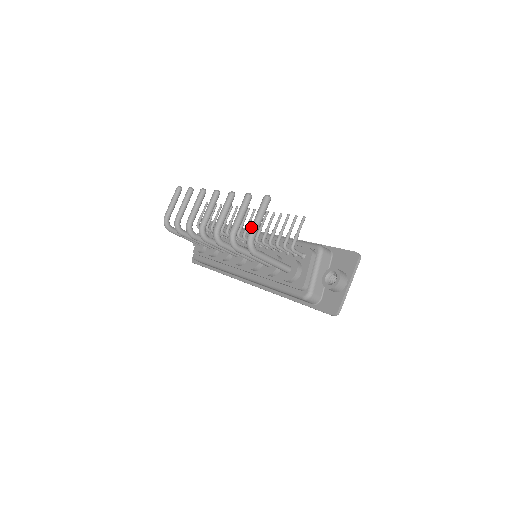
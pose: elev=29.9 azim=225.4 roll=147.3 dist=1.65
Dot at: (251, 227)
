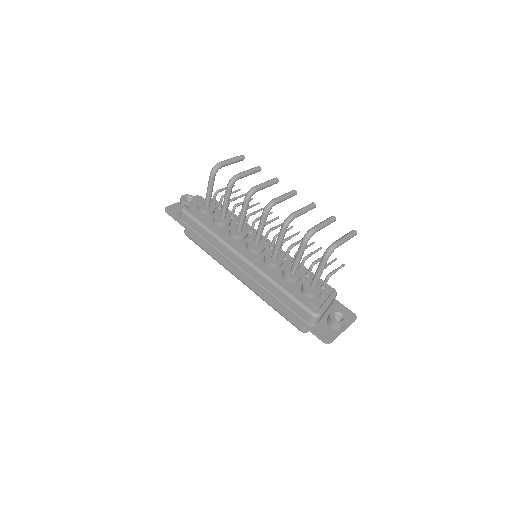
Dot at: (340, 239)
